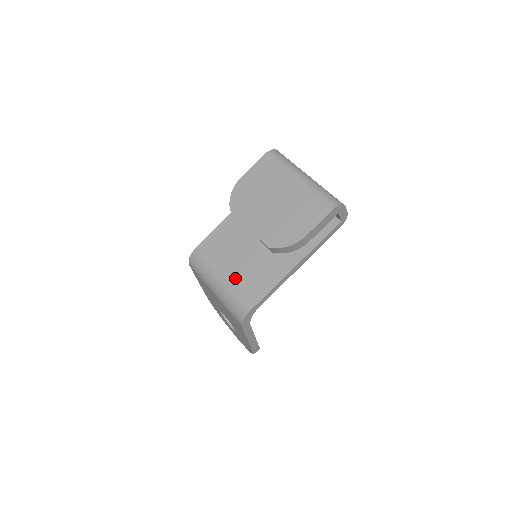
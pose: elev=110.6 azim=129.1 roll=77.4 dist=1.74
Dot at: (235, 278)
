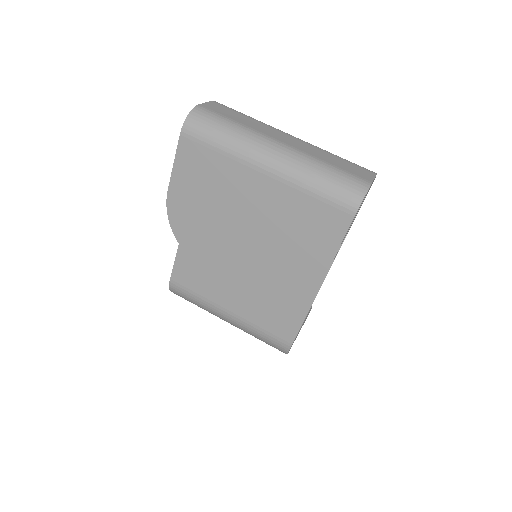
Dot at: (247, 311)
